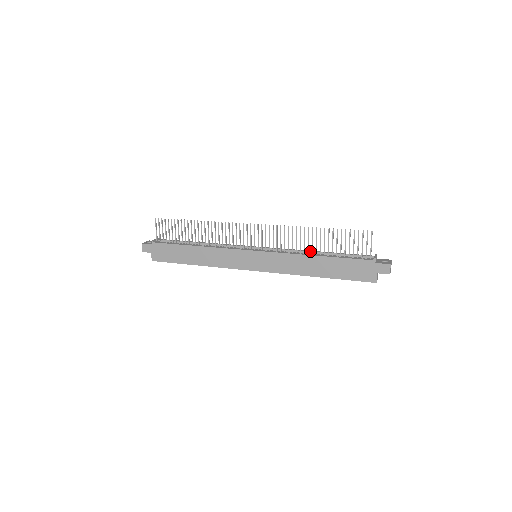
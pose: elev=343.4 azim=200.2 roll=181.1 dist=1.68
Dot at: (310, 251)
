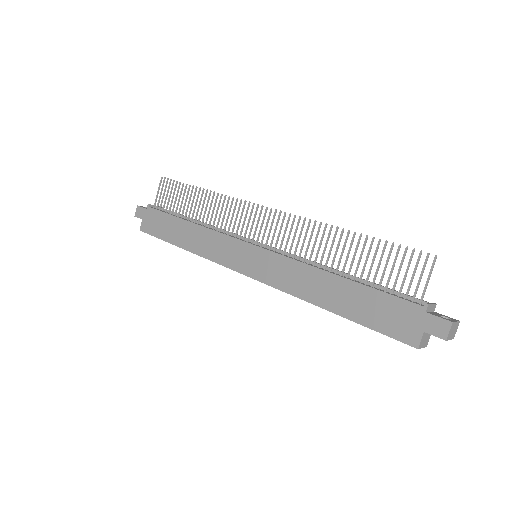
Dot at: (330, 267)
